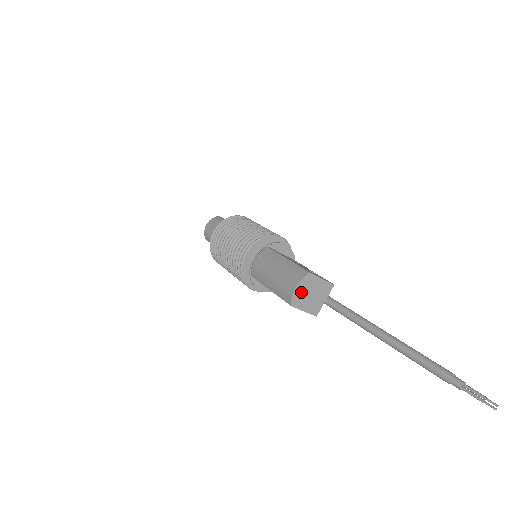
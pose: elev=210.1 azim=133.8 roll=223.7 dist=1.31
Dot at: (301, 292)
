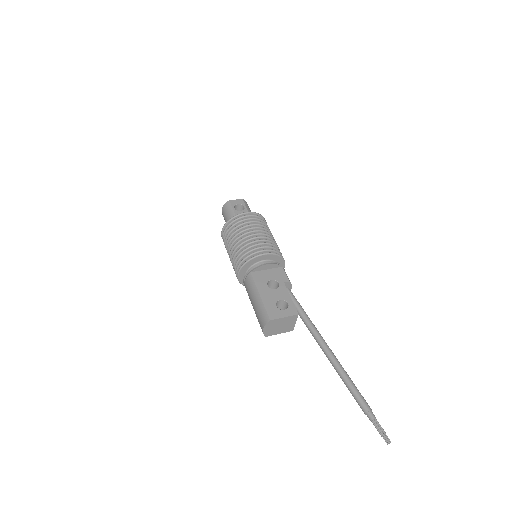
Dot at: (270, 329)
